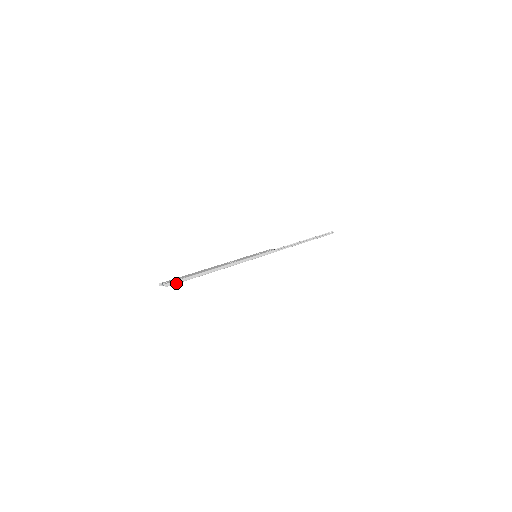
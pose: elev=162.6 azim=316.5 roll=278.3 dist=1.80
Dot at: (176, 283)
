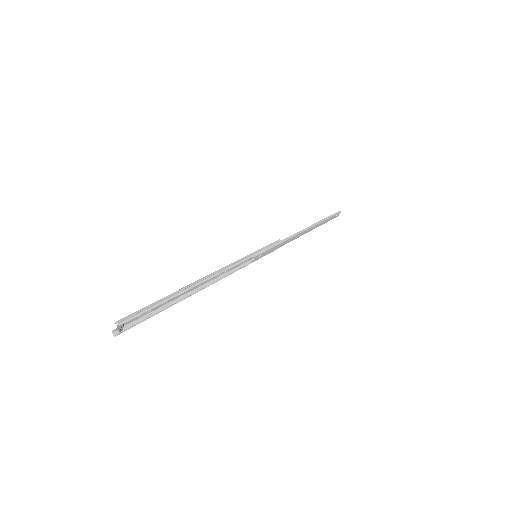
Dot at: (138, 314)
